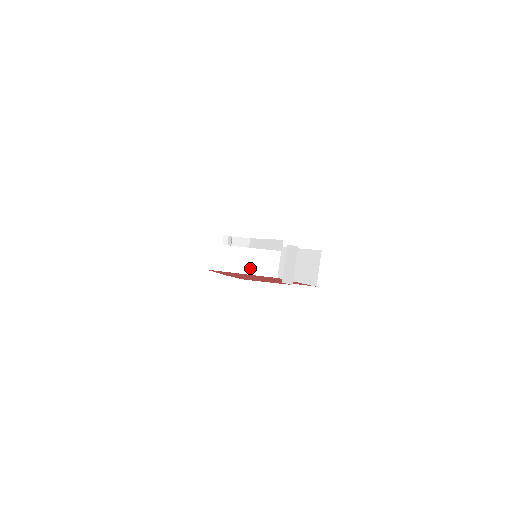
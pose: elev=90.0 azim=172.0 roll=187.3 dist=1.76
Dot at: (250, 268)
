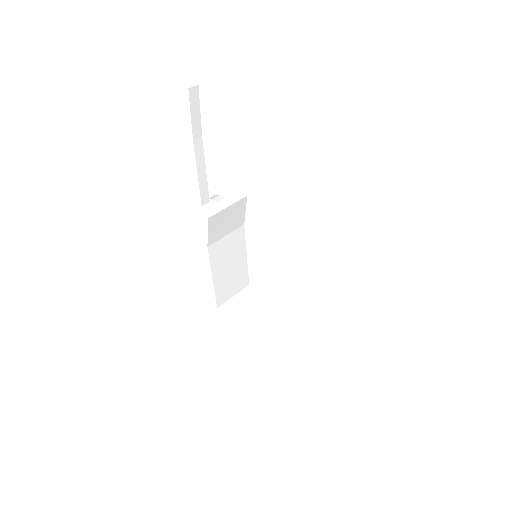
Dot at: (266, 341)
